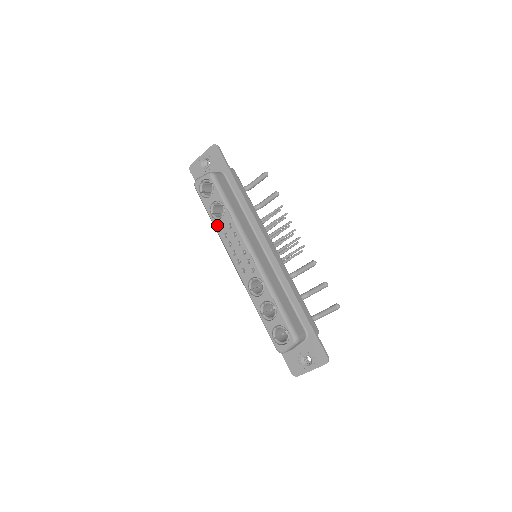
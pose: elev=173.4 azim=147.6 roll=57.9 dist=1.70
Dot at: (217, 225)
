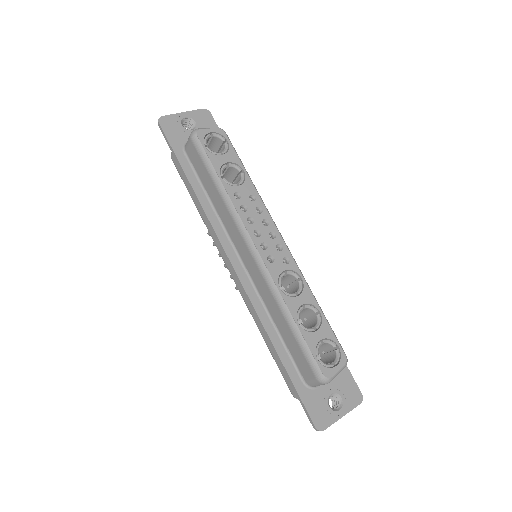
Dot at: (231, 192)
